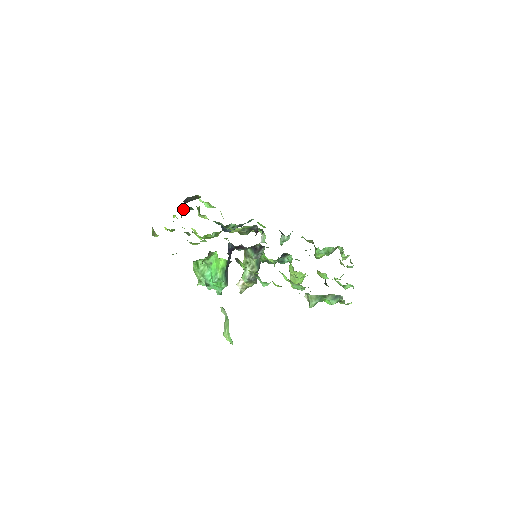
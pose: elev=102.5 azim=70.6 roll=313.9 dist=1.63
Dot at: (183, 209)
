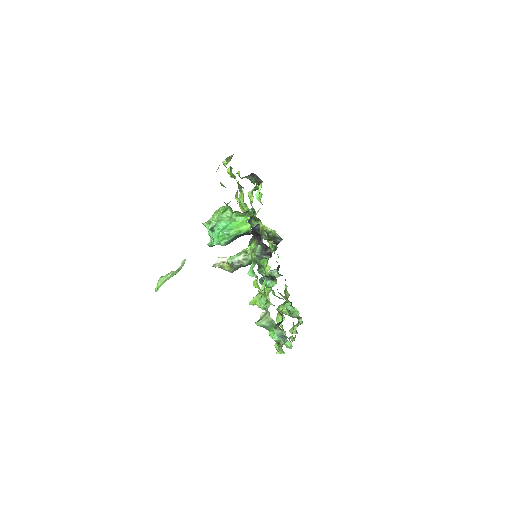
Dot at: (250, 175)
